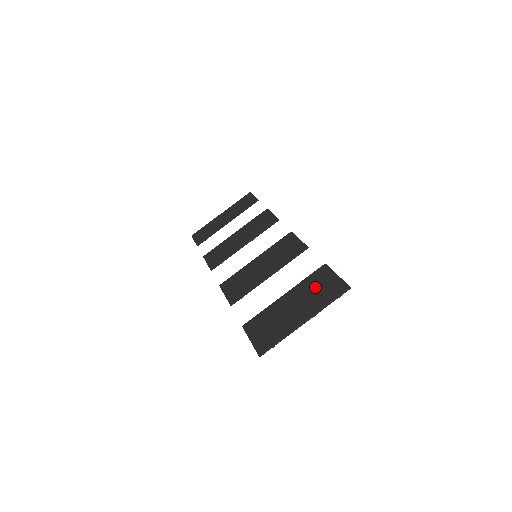
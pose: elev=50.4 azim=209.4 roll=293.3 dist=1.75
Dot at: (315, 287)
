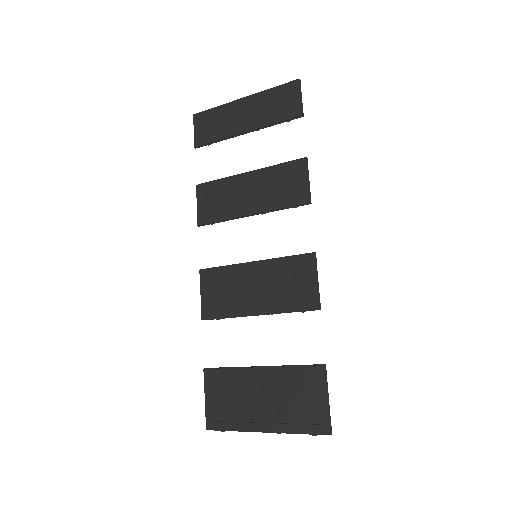
Dot at: (296, 393)
